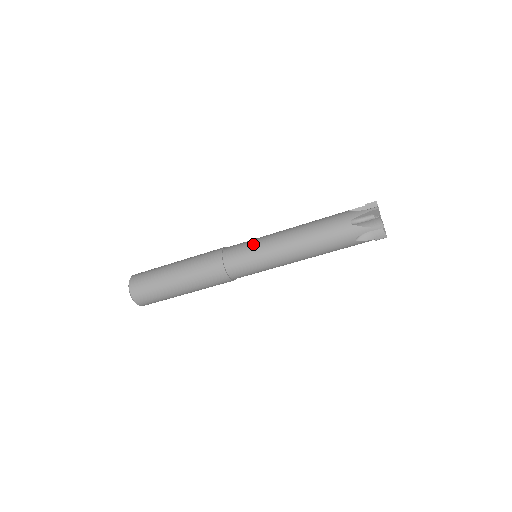
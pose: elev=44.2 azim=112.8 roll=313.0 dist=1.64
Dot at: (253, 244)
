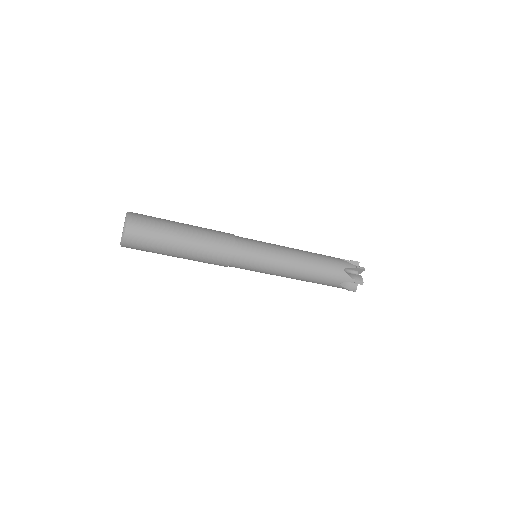
Dot at: (265, 246)
